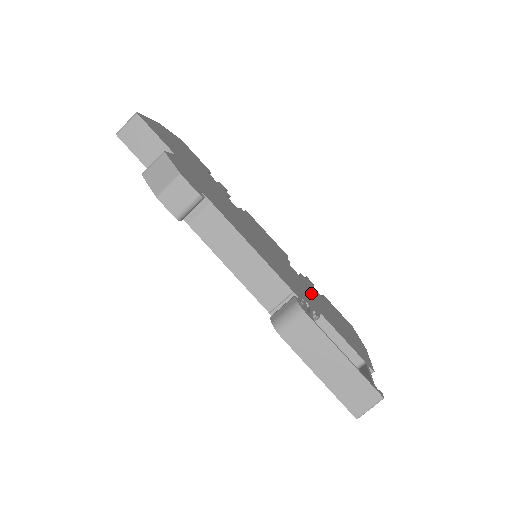
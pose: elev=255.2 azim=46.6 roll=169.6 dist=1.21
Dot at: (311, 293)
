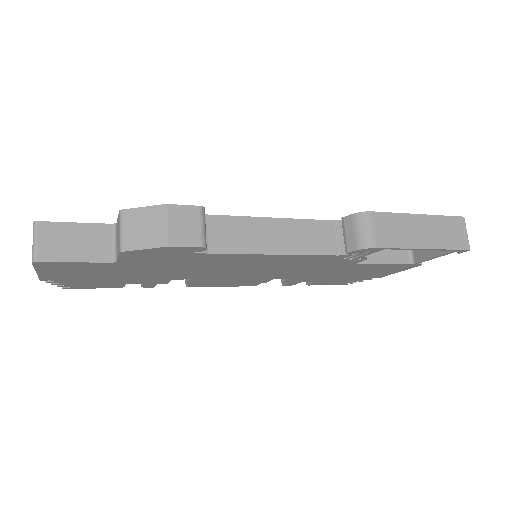
Dot at: occluded
